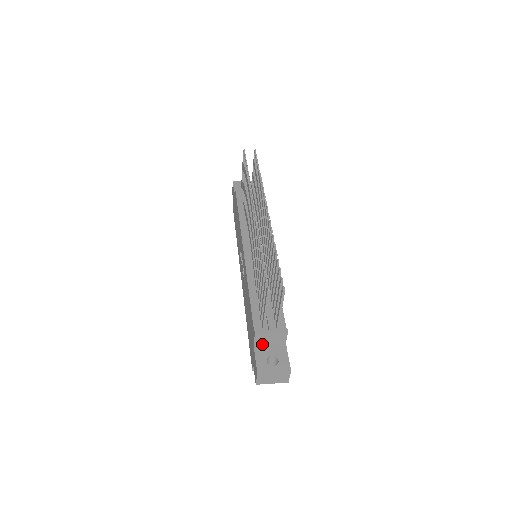
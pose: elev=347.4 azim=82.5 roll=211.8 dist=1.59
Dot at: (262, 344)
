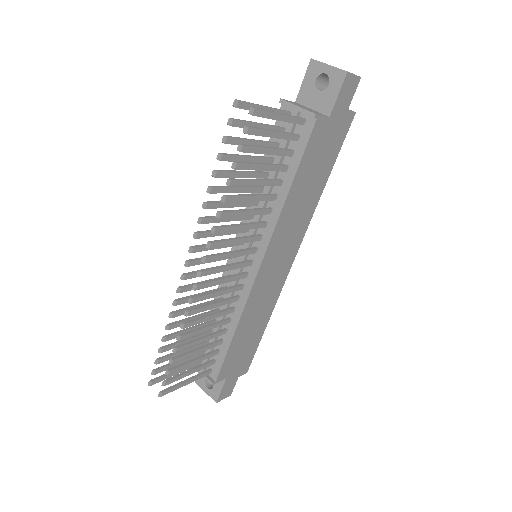
Dot at: occluded
